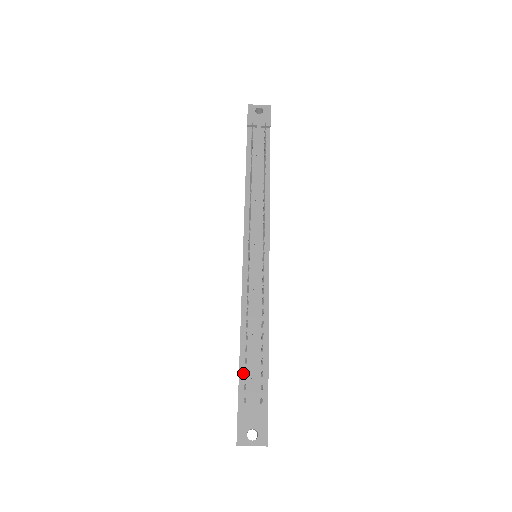
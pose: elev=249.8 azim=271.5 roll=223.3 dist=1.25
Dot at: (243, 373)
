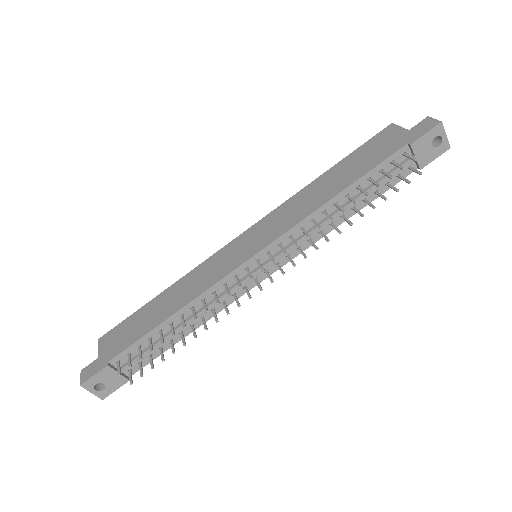
Dot at: (139, 344)
